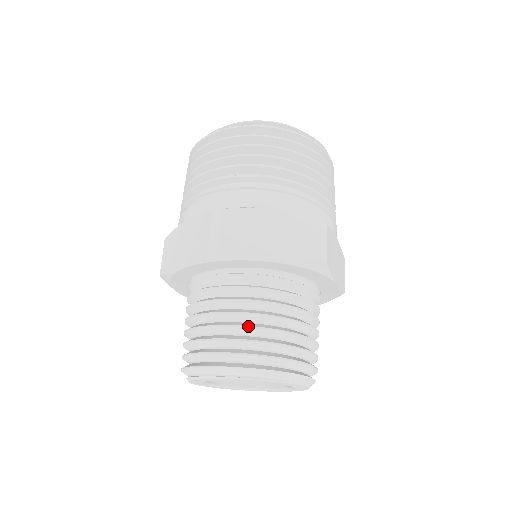
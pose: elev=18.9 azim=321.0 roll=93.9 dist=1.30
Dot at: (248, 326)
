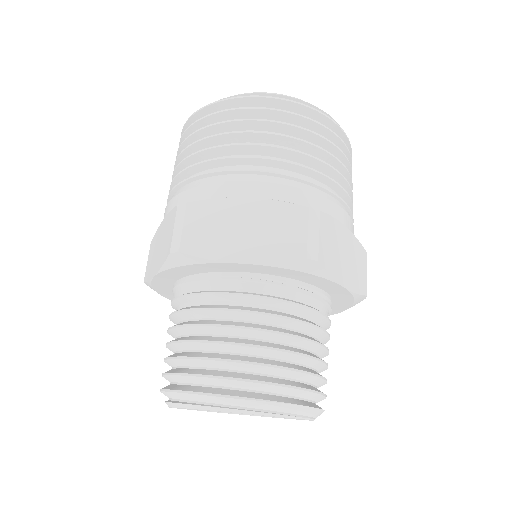
Dot at: (310, 356)
